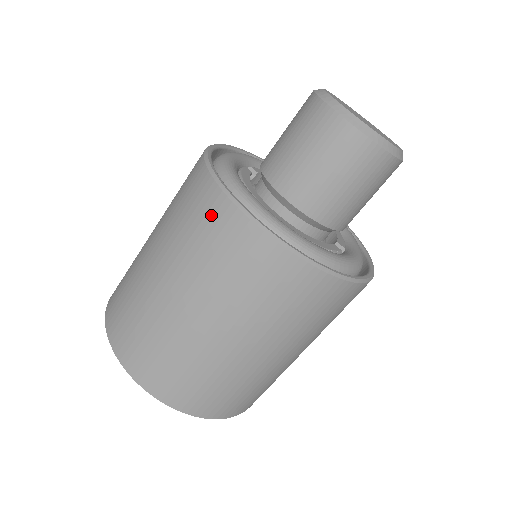
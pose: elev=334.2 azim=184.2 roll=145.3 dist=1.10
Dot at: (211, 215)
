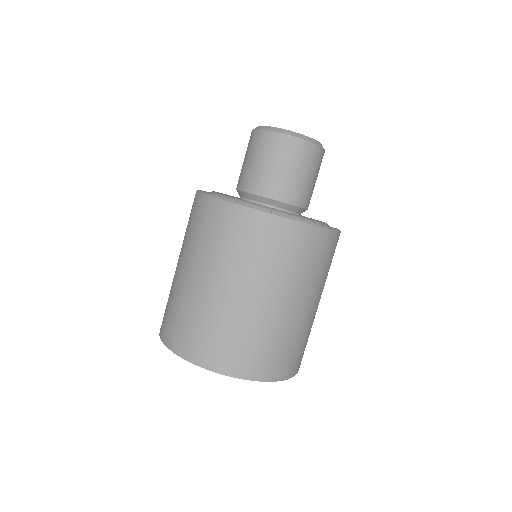
Dot at: (228, 221)
